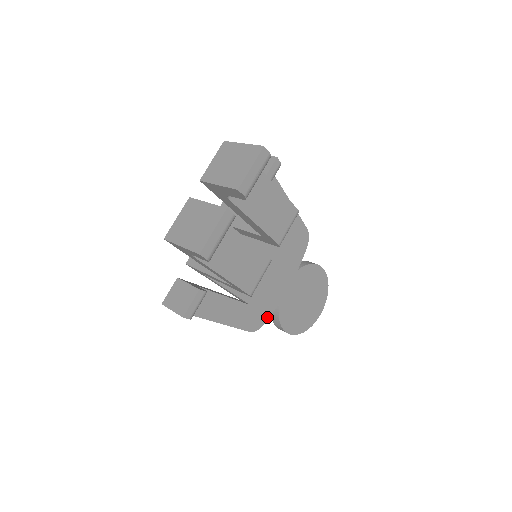
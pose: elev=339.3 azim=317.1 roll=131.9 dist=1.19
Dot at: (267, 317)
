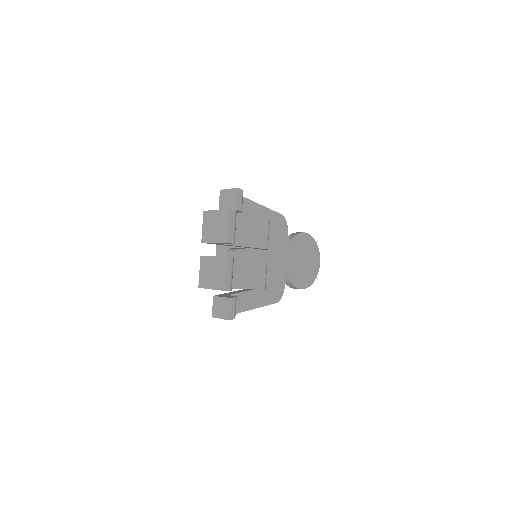
Dot at: (283, 287)
